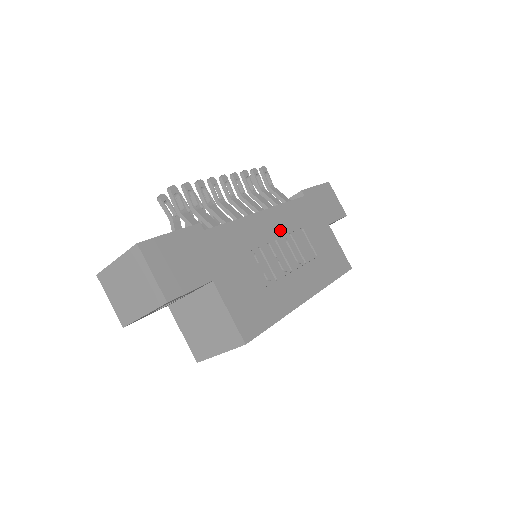
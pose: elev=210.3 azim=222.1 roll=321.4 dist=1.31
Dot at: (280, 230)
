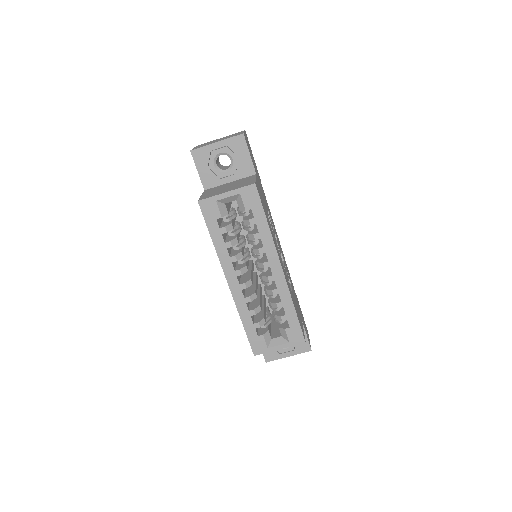
Dot at: occluded
